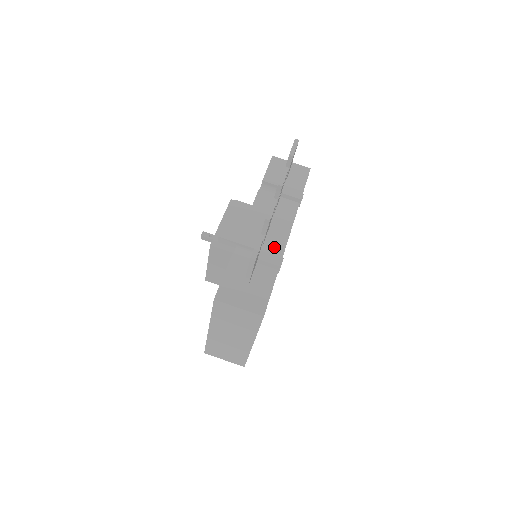
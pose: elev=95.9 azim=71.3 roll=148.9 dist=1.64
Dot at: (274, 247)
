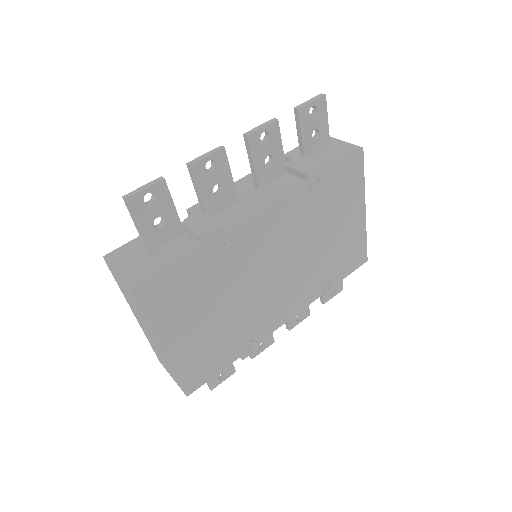
Dot at: (224, 221)
